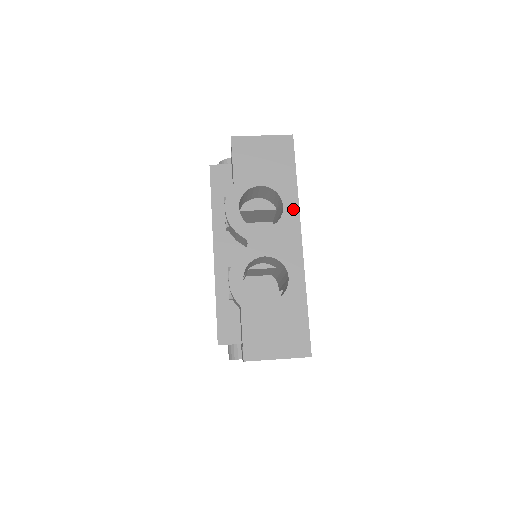
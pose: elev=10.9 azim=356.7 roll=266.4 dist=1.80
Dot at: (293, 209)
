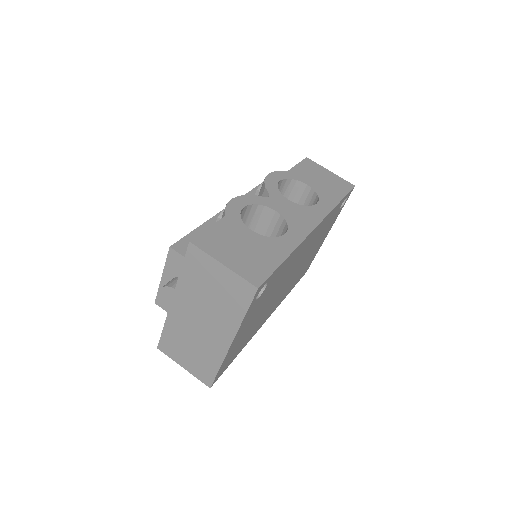
Dot at: (324, 210)
